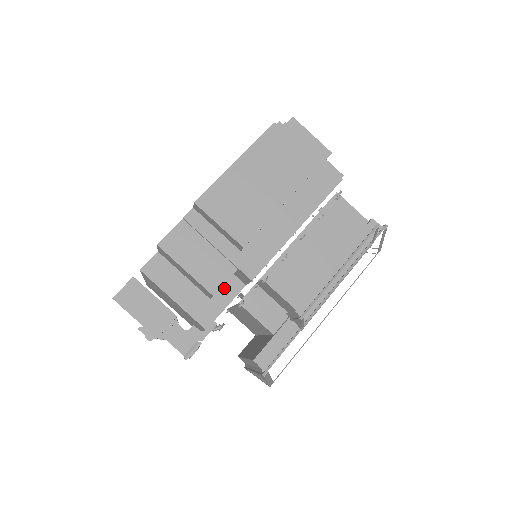
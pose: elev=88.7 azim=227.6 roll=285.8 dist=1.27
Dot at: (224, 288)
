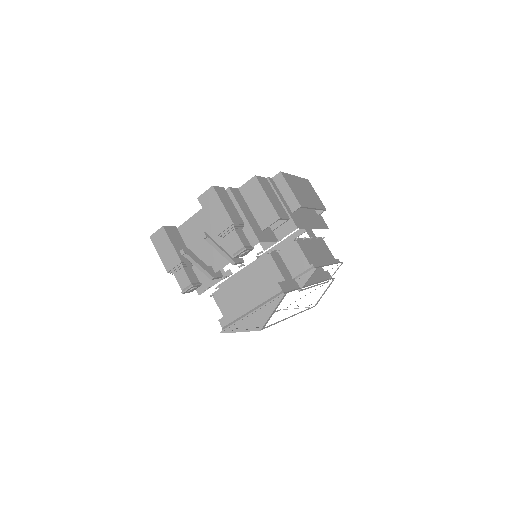
Dot at: (269, 233)
